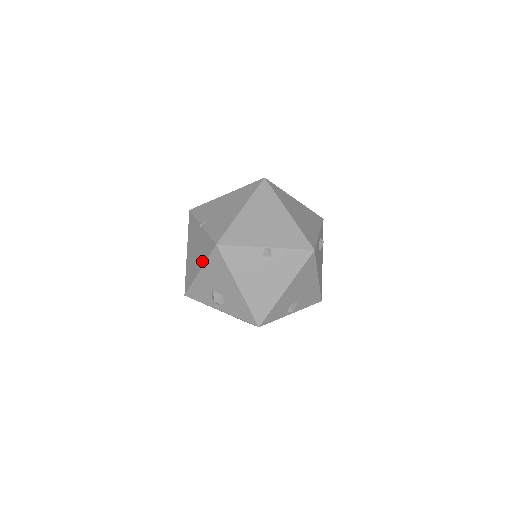
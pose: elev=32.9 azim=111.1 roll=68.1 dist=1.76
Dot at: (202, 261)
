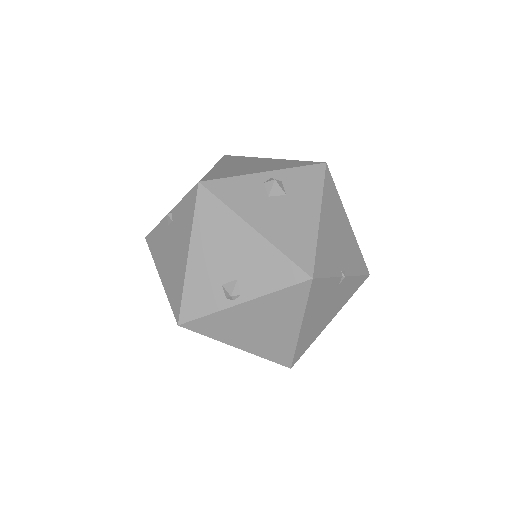
Dot at: occluded
